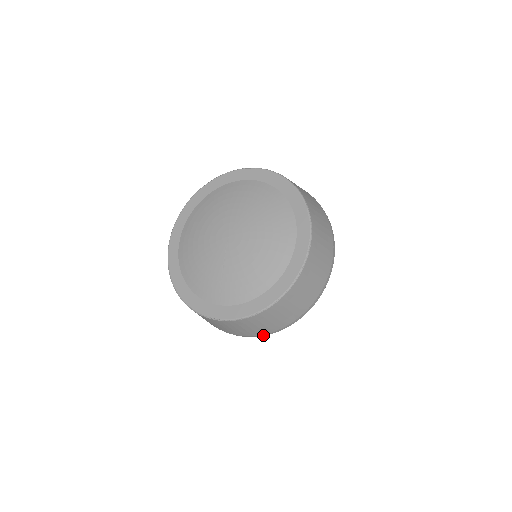
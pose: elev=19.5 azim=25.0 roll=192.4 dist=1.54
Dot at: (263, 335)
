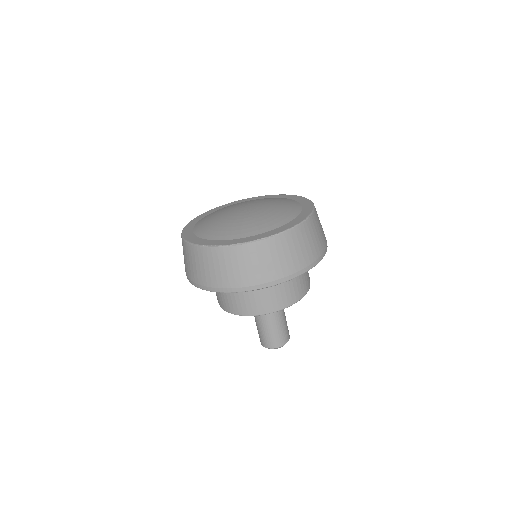
Dot at: (303, 271)
